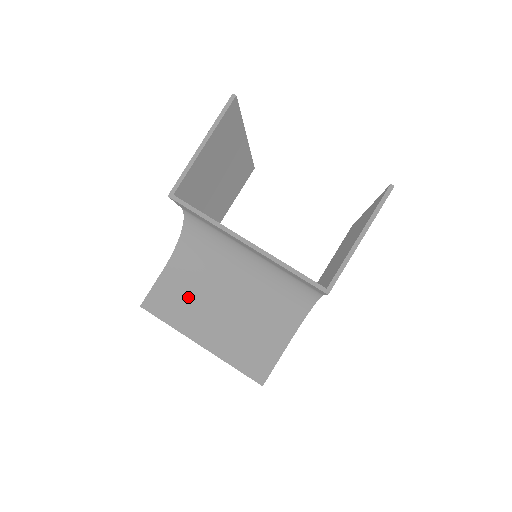
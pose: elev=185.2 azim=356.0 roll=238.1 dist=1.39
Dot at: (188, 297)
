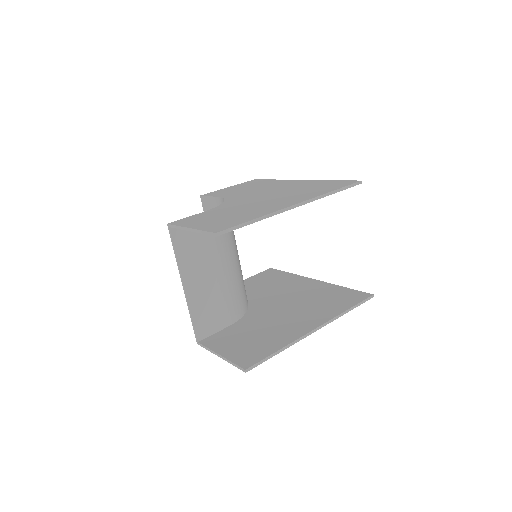
Dot at: occluded
